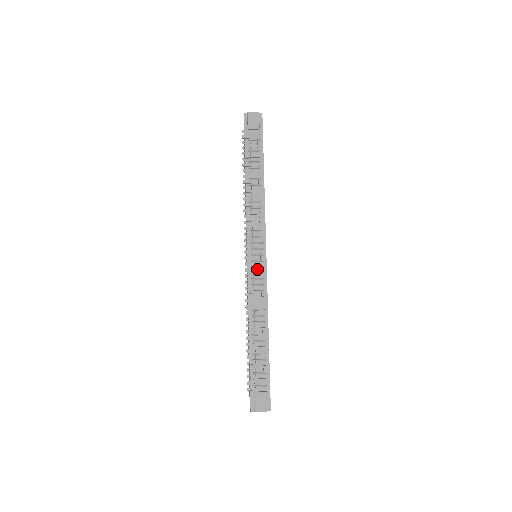
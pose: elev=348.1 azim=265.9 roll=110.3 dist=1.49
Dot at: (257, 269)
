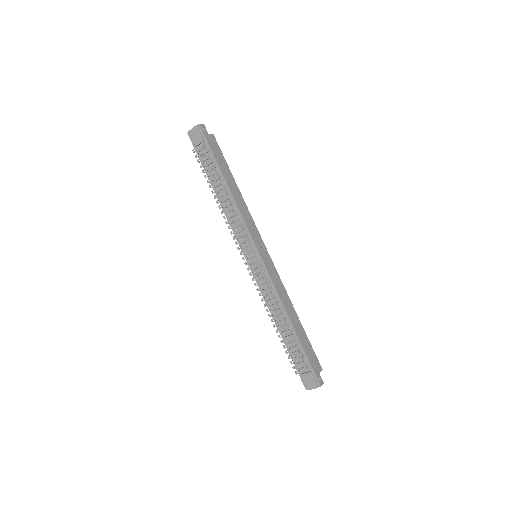
Dot at: (258, 270)
